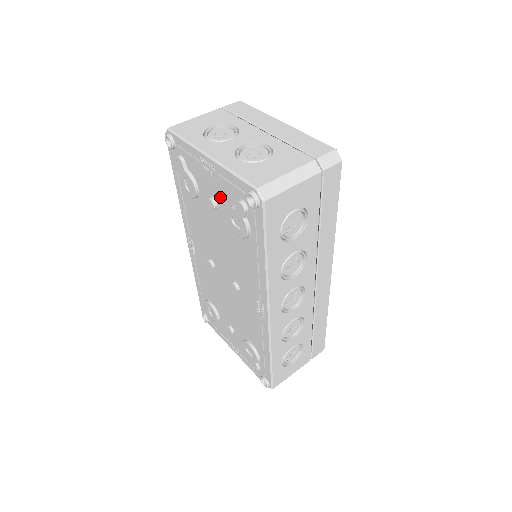
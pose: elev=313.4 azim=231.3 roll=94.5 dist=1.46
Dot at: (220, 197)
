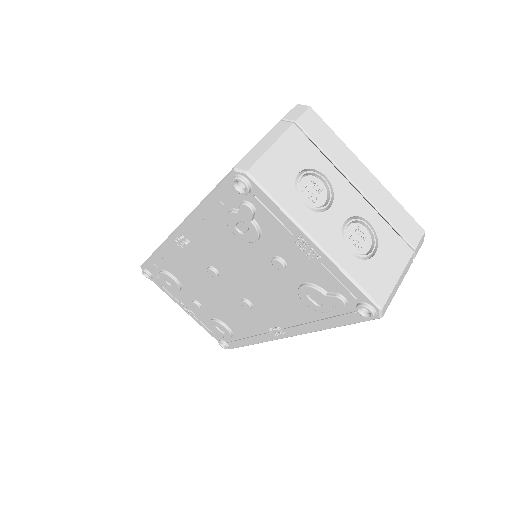
Dot at: (301, 270)
